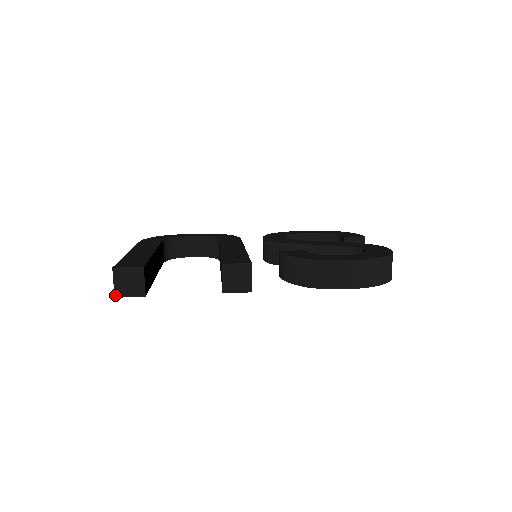
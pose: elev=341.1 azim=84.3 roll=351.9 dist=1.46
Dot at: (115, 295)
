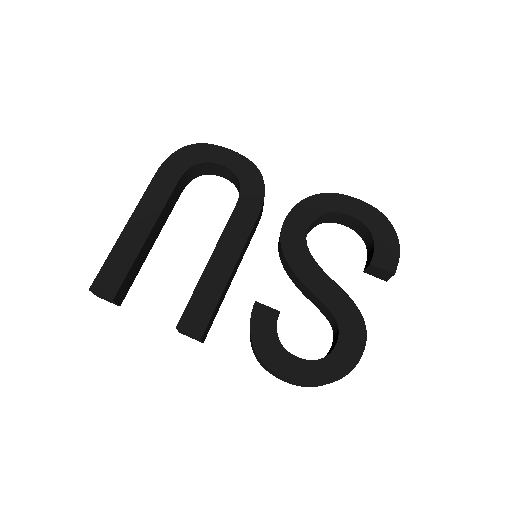
Dot at: (97, 296)
